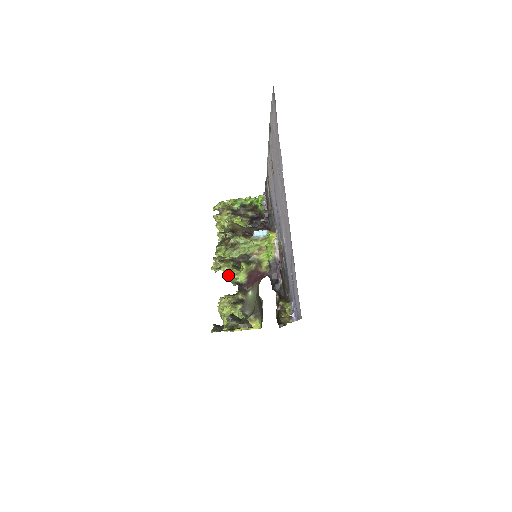
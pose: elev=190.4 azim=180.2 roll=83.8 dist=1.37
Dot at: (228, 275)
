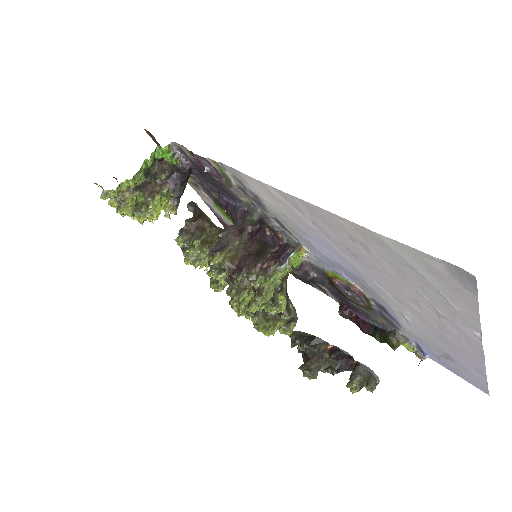
Dot at: occluded
